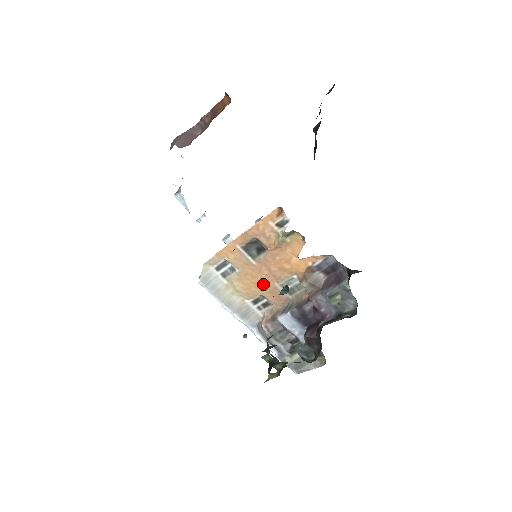
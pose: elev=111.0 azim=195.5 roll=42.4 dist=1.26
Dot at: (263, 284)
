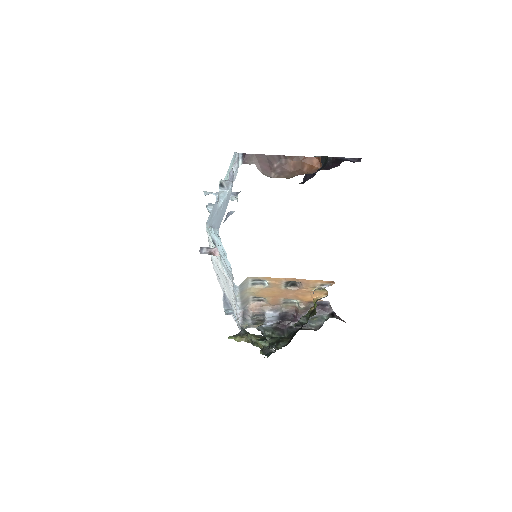
Dot at: (274, 296)
